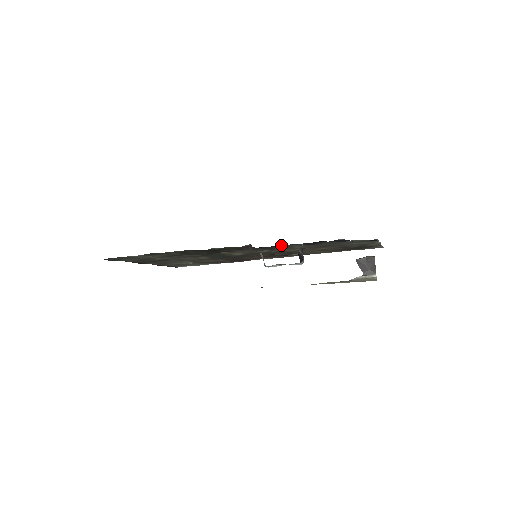
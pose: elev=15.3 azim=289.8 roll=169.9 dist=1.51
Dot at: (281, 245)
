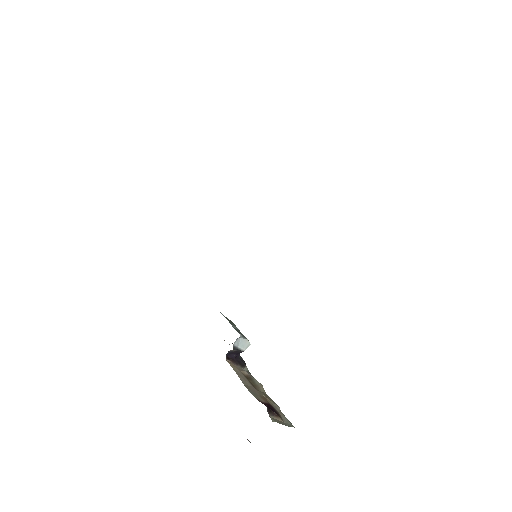
Dot at: occluded
